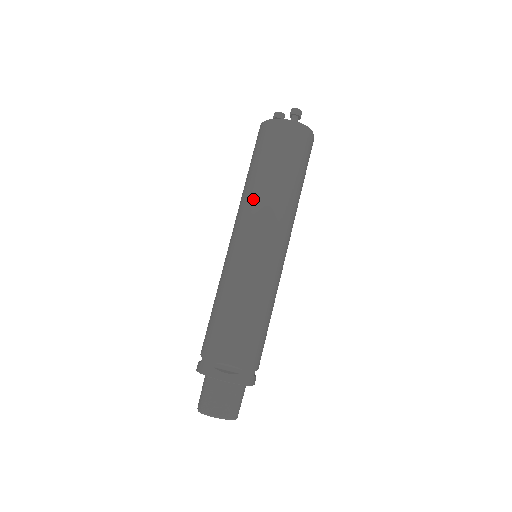
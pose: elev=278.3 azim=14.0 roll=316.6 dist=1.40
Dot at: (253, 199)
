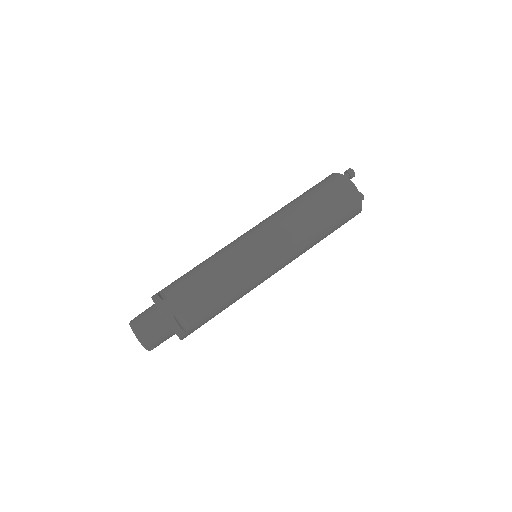
Dot at: occluded
